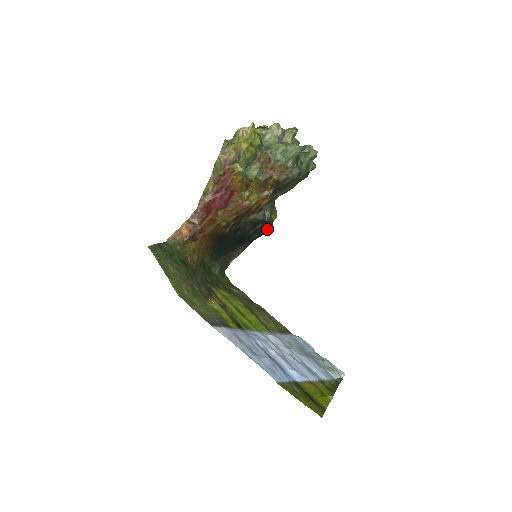
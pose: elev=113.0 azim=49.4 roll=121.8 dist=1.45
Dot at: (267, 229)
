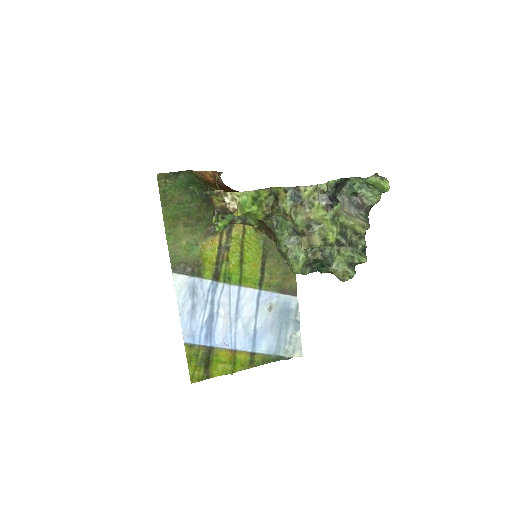
Dot at: occluded
